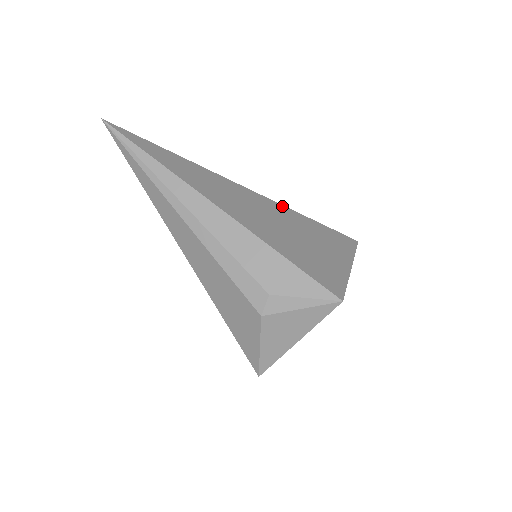
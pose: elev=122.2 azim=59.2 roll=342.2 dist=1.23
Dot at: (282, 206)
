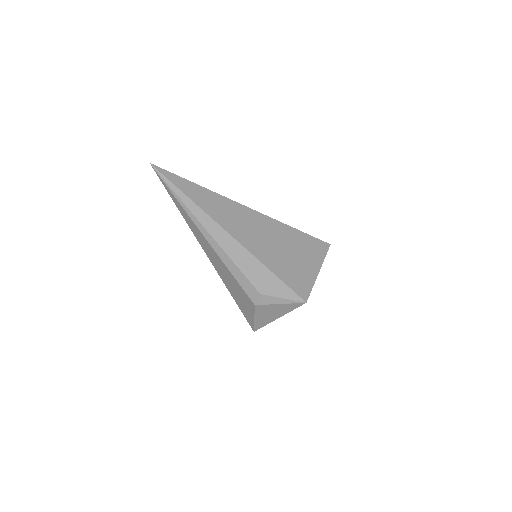
Dot at: (276, 221)
